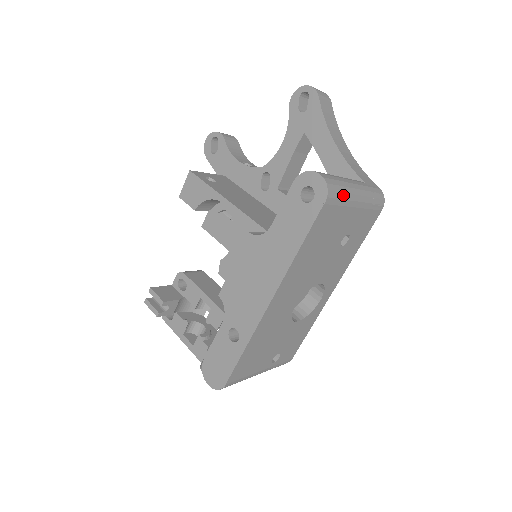
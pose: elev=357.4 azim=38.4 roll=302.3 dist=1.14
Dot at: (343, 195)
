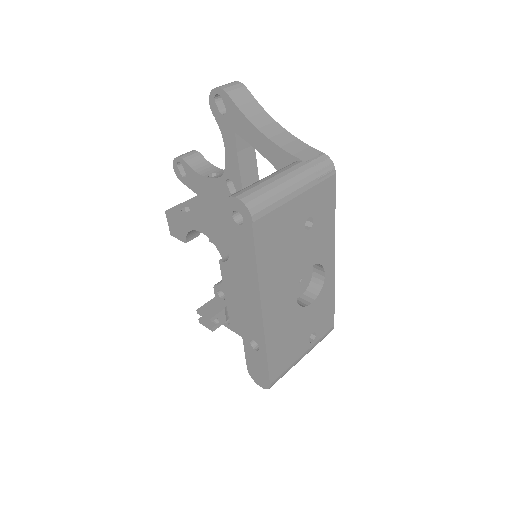
Dot at: (271, 199)
